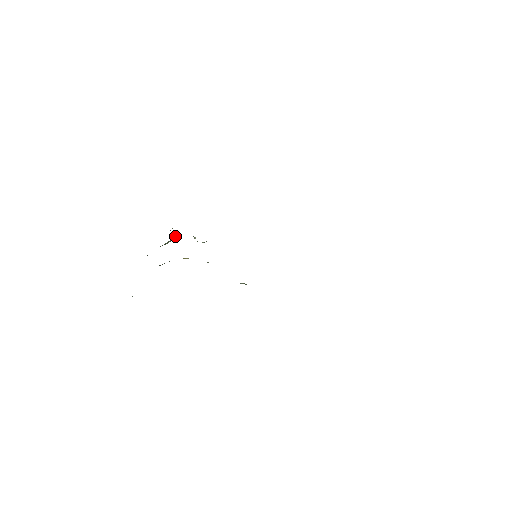
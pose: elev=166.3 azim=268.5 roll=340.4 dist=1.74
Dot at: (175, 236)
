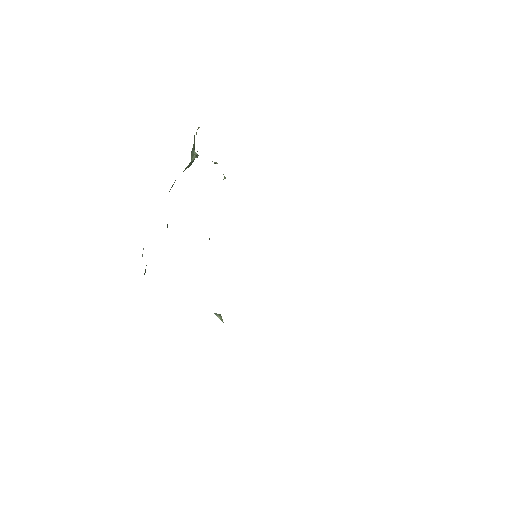
Dot at: (195, 155)
